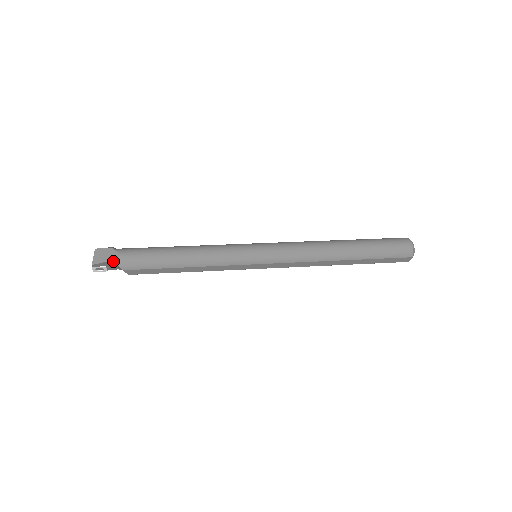
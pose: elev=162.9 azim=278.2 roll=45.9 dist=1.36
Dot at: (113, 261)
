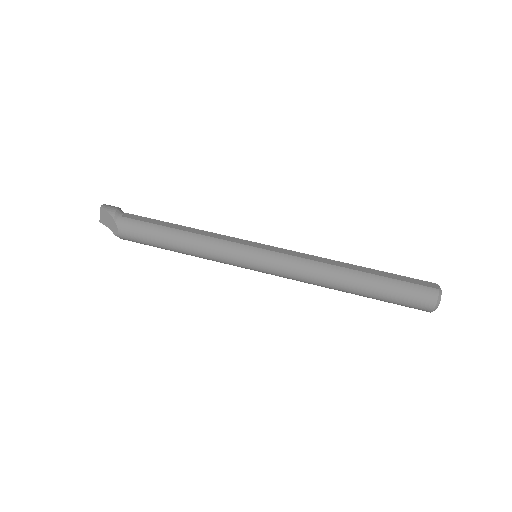
Dot at: (114, 233)
